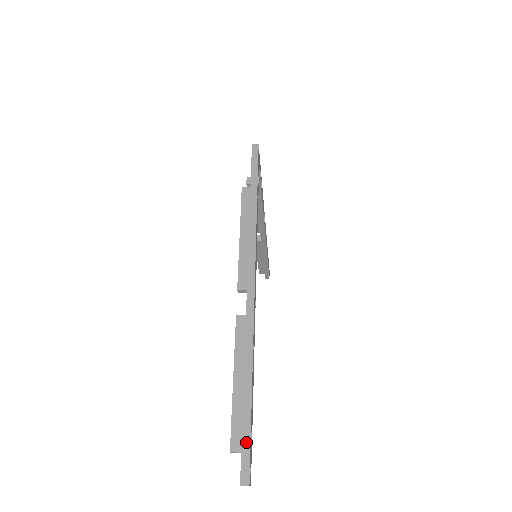
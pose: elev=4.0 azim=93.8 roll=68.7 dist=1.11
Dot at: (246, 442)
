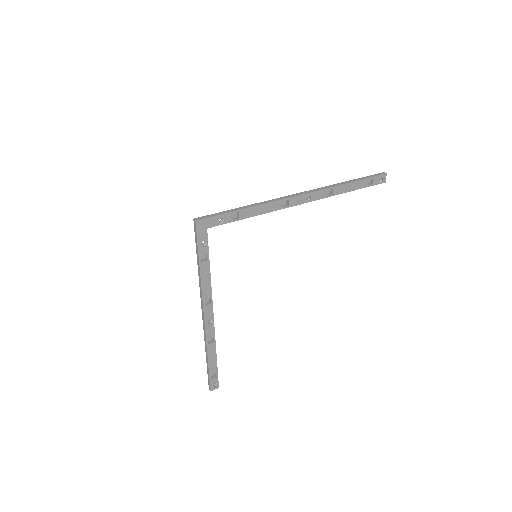
Dot at: (208, 377)
